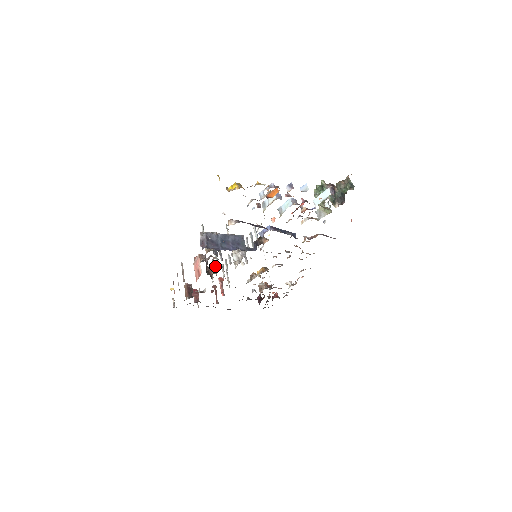
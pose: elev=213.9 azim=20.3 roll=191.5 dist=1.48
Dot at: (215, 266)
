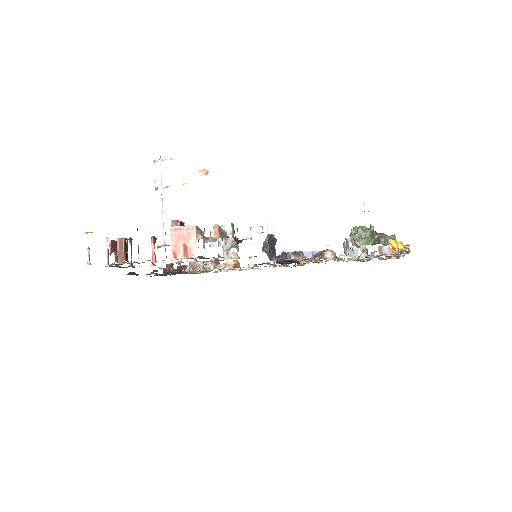
Dot at: occluded
